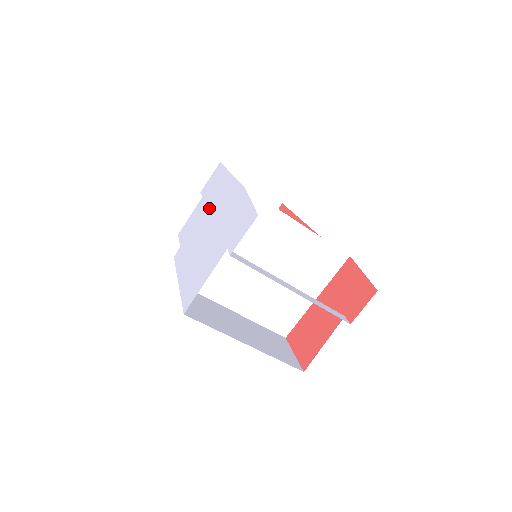
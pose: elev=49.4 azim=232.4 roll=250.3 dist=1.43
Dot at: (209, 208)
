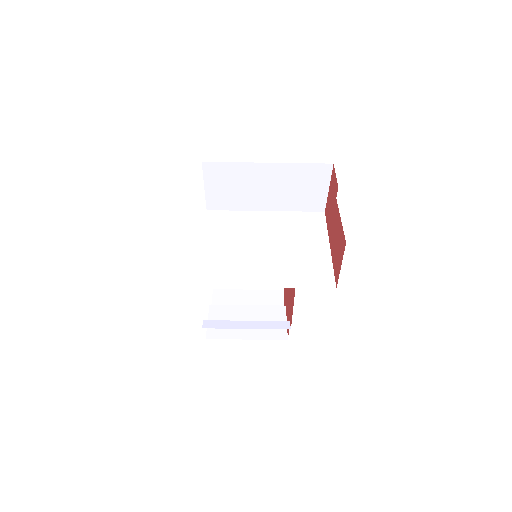
Dot at: occluded
